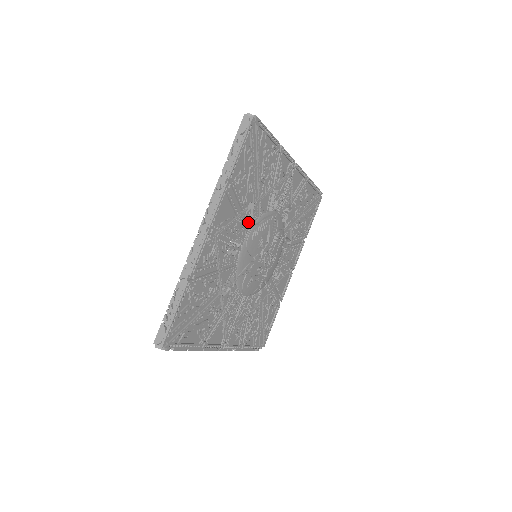
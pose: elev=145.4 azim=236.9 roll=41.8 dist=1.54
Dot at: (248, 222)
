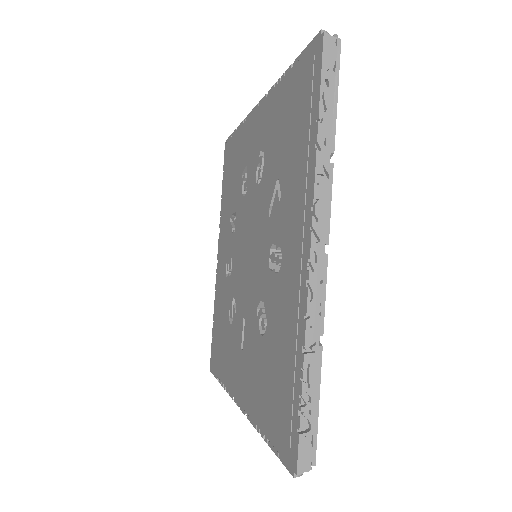
Dot at: occluded
